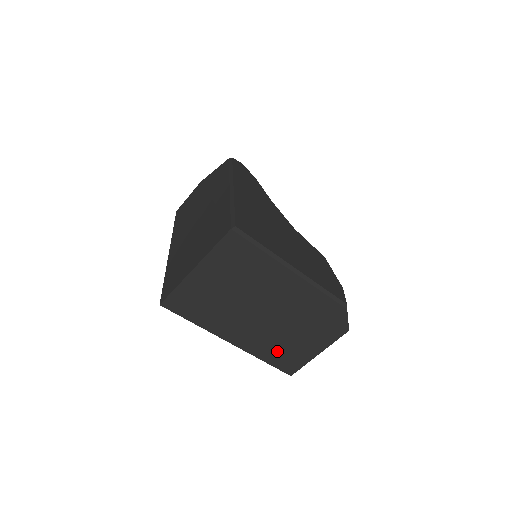
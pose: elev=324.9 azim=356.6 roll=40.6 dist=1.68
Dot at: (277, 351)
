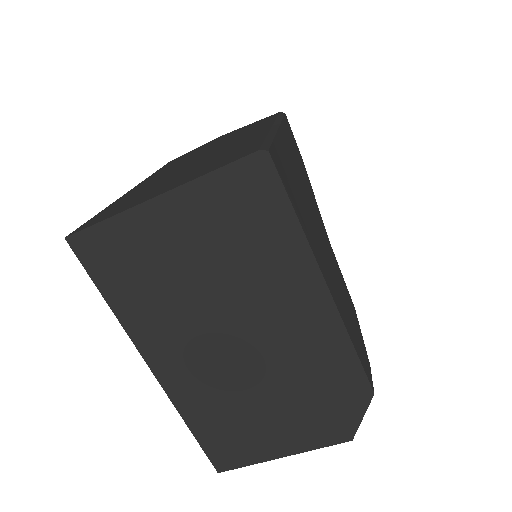
Dot at: (219, 419)
